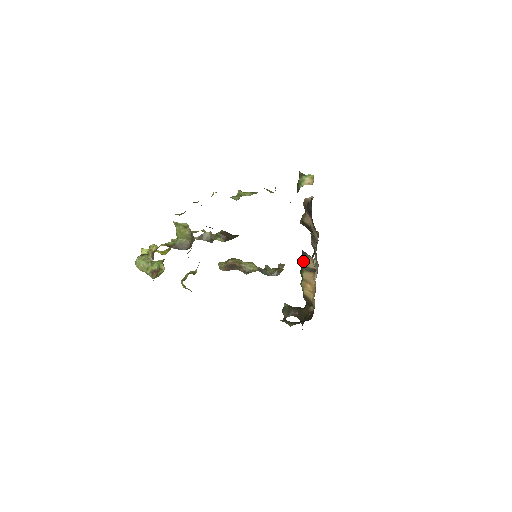
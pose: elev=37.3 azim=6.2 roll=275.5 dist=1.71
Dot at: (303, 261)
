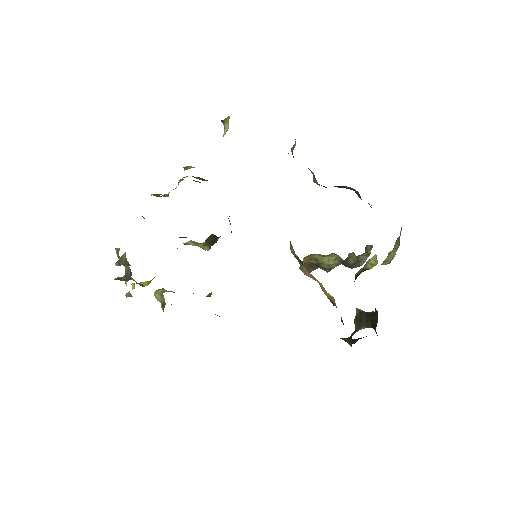
Dot at: (290, 249)
